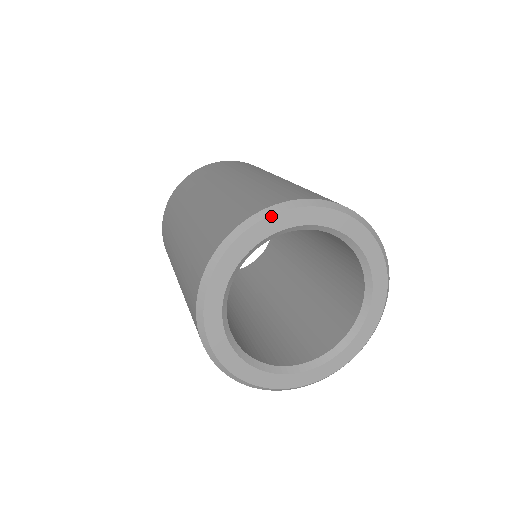
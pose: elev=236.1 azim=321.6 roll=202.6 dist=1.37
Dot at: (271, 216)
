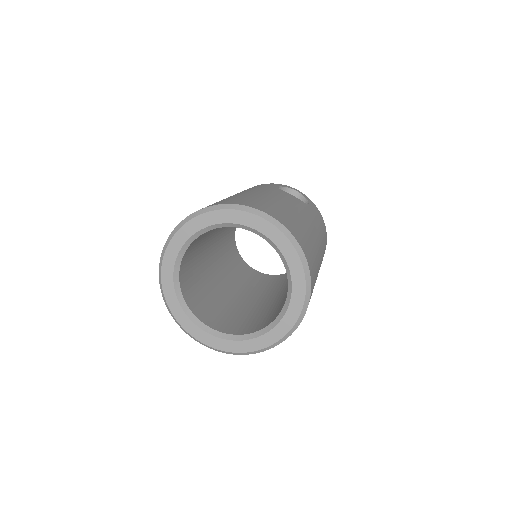
Dot at: (182, 227)
